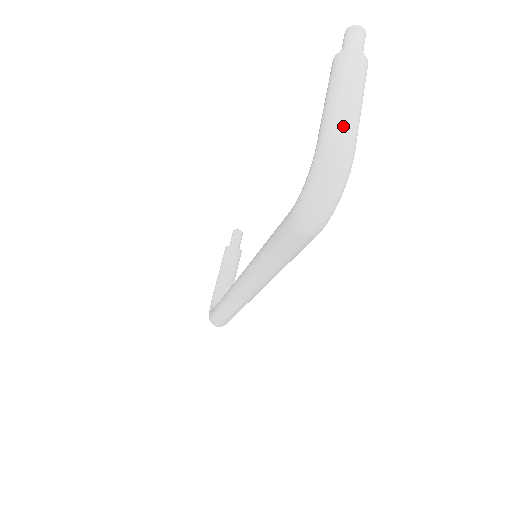
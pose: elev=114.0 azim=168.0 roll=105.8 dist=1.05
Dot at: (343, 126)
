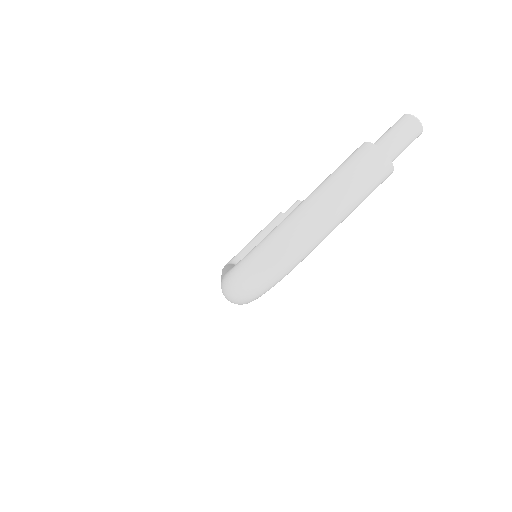
Dot at: (299, 232)
